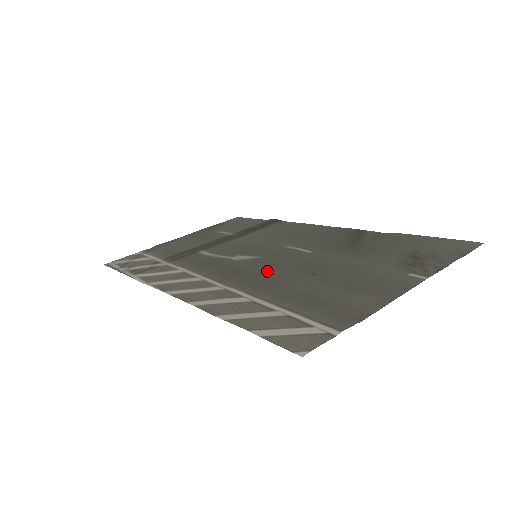
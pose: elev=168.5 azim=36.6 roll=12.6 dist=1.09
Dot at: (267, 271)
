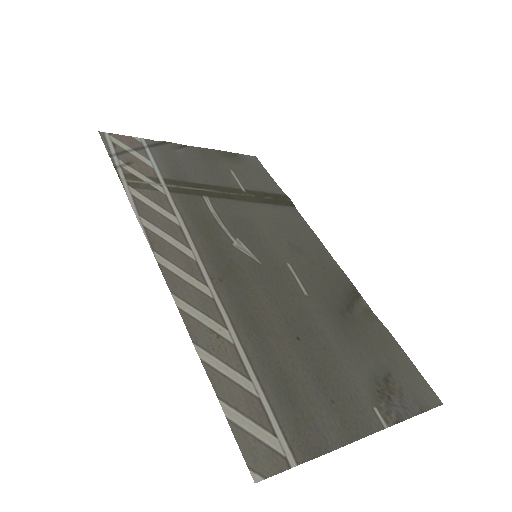
Dot at: (260, 296)
